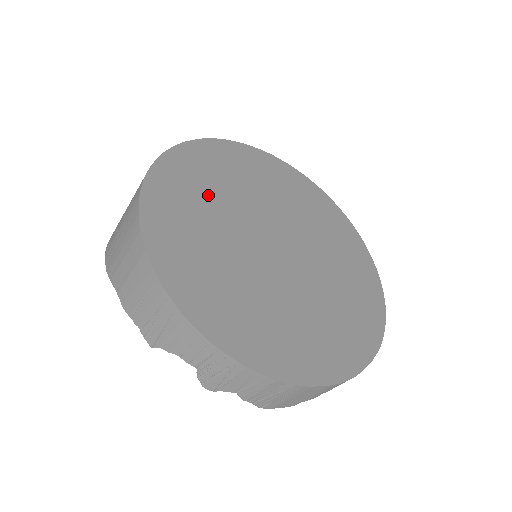
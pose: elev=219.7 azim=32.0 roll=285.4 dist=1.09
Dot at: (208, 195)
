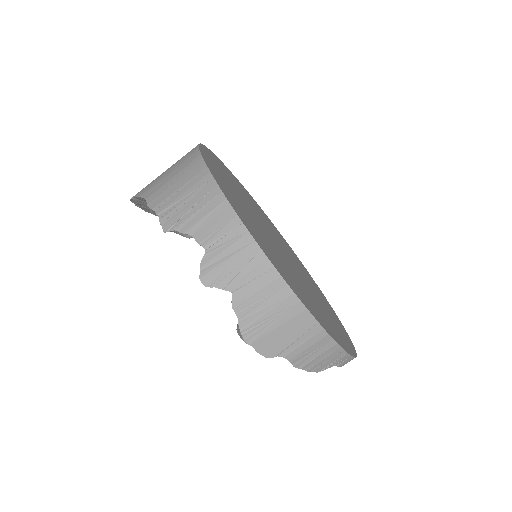
Dot at: (238, 189)
